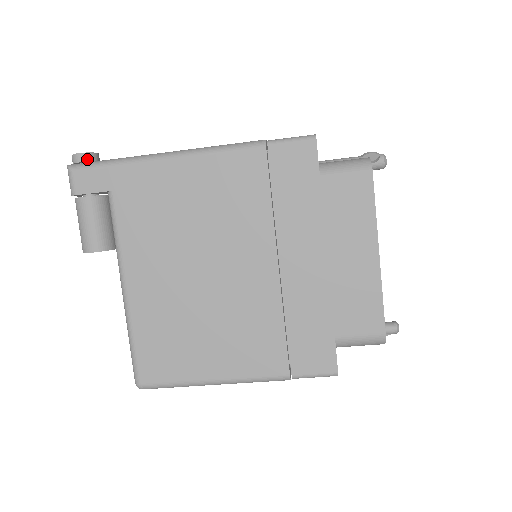
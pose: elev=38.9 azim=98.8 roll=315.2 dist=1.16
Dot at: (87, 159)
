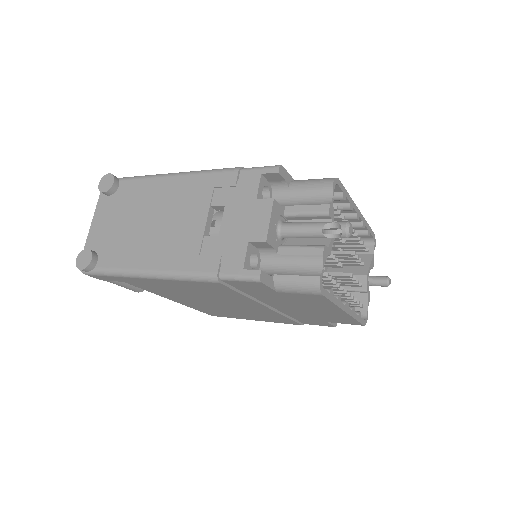
Dot at: (89, 270)
